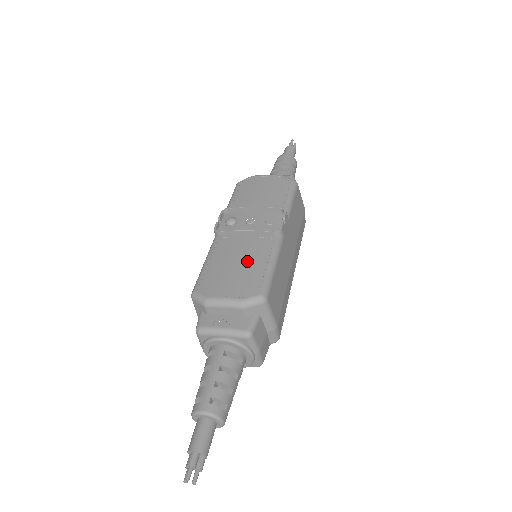
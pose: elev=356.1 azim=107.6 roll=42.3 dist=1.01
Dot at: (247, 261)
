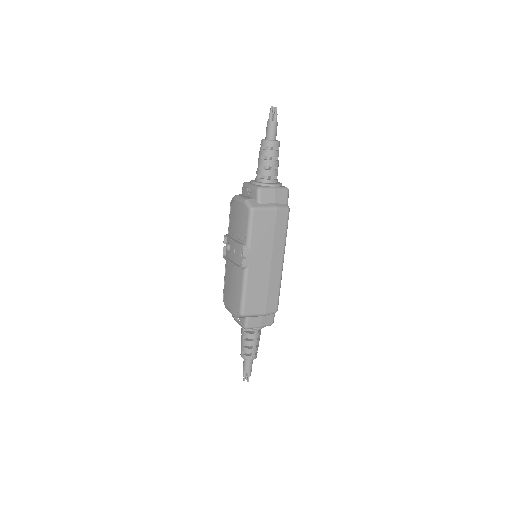
Dot at: (234, 286)
